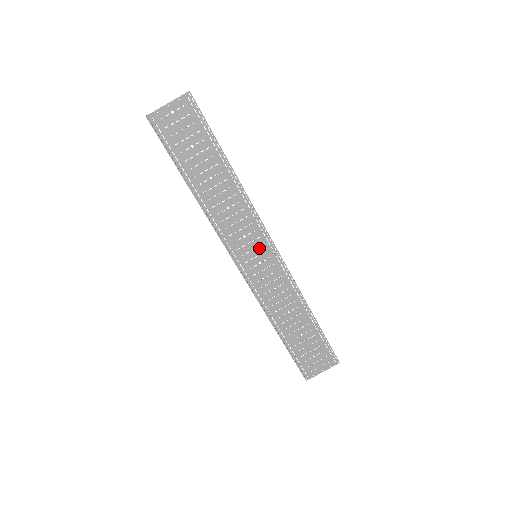
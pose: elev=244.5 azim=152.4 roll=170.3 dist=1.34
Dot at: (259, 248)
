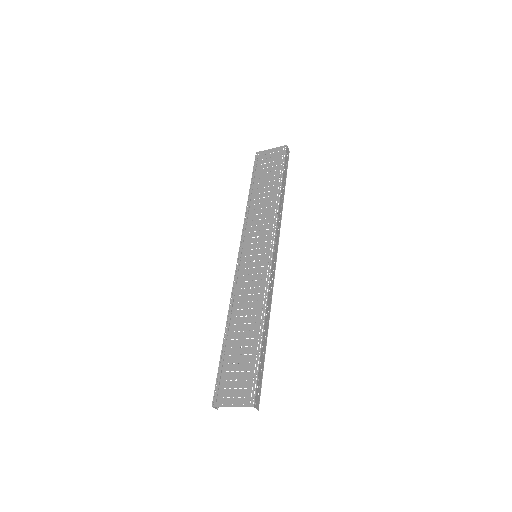
Dot at: (261, 249)
